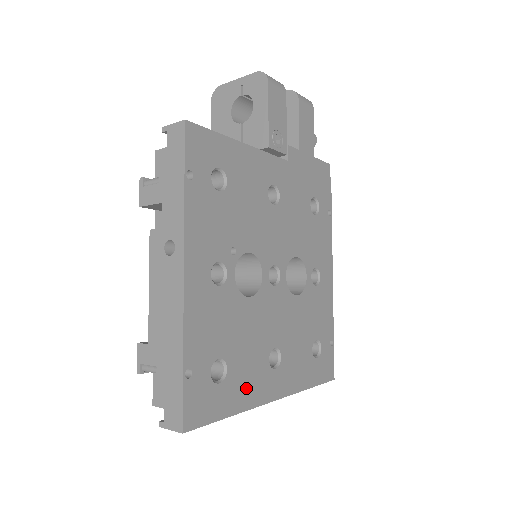
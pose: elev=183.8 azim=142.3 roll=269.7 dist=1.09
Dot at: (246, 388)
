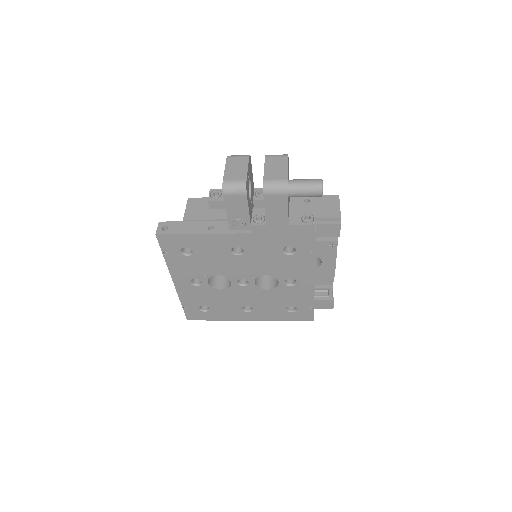
Dot at: (225, 315)
